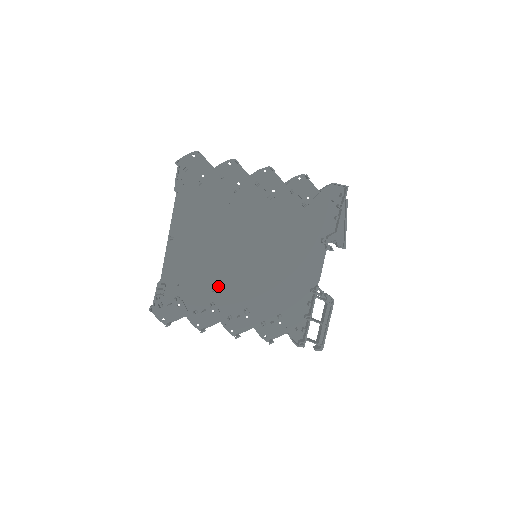
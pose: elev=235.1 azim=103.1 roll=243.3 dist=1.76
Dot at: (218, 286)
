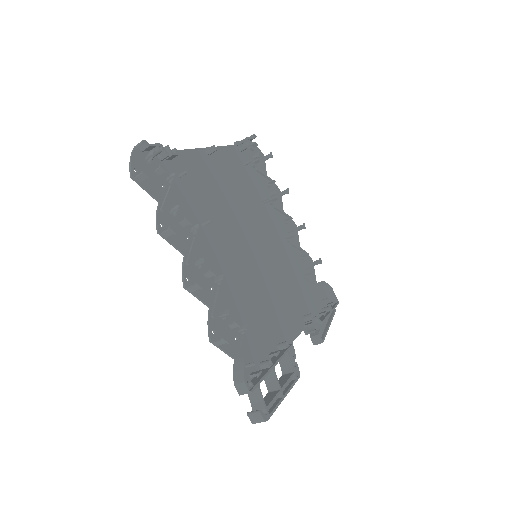
Dot at: (211, 228)
